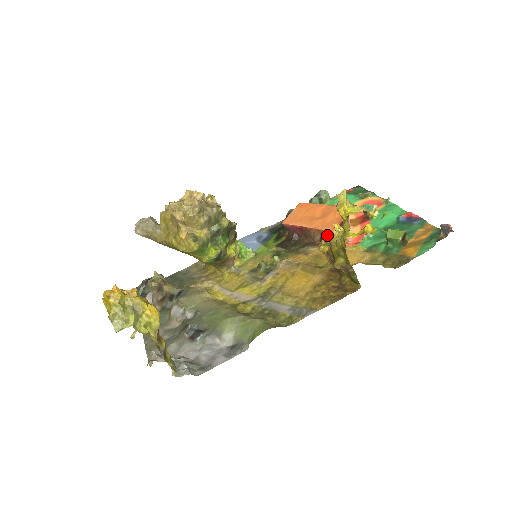
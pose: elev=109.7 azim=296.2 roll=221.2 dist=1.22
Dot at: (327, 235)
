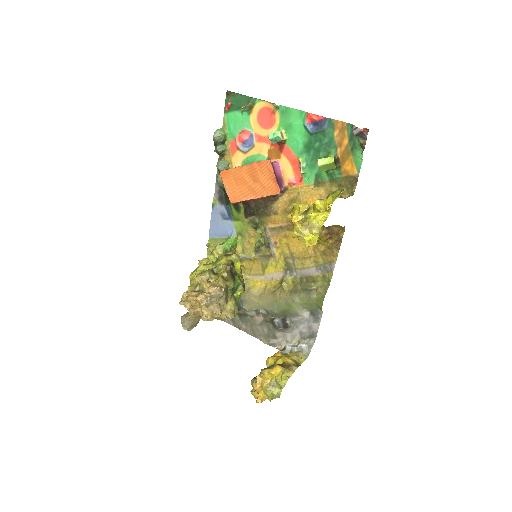
Dot at: (293, 224)
